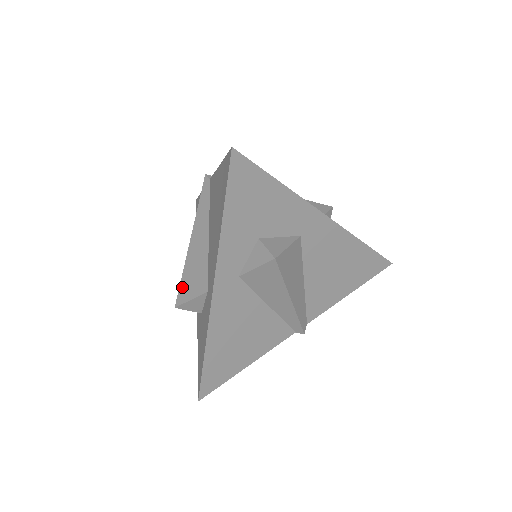
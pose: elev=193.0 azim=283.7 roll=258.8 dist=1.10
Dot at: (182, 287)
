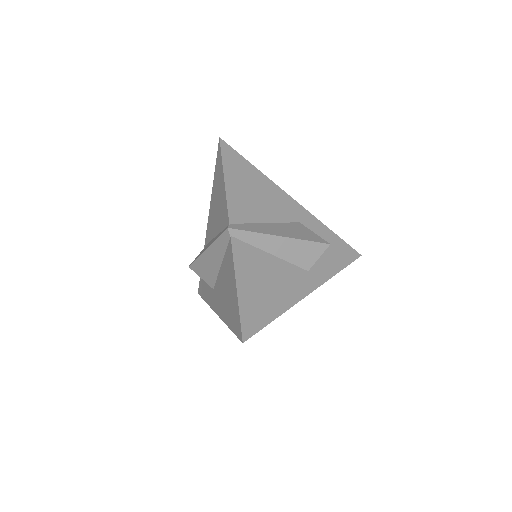
Dot at: (196, 265)
